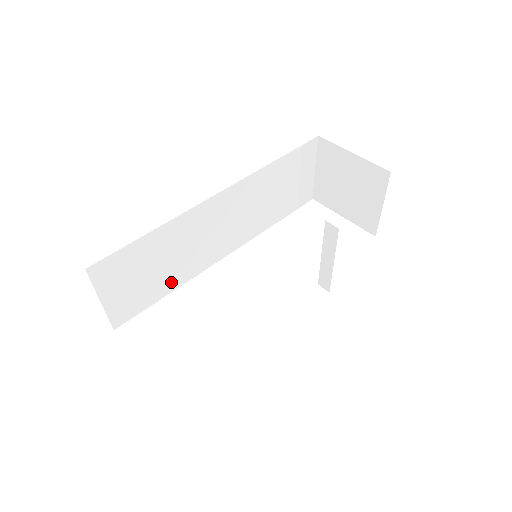
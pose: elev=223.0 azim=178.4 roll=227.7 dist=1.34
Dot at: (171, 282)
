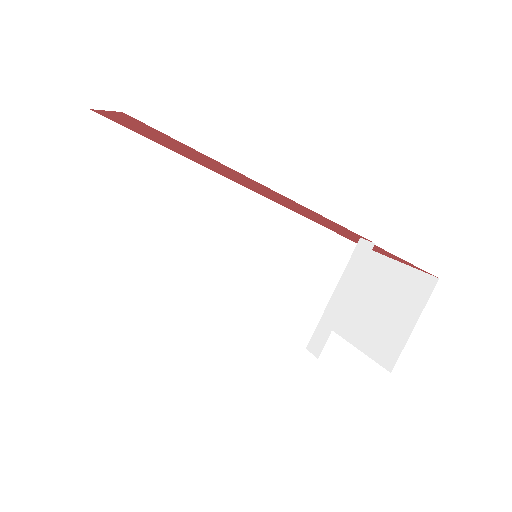
Dot at: (140, 243)
